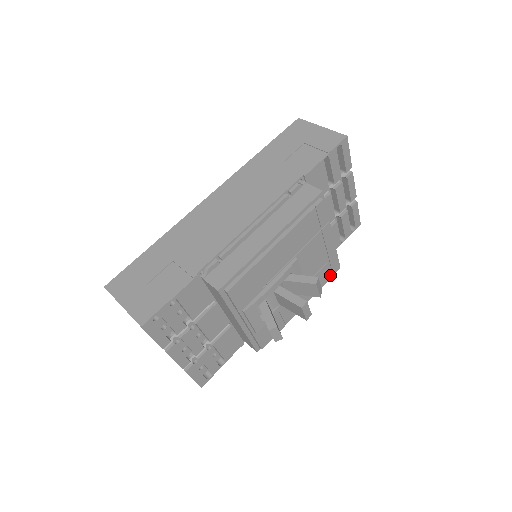
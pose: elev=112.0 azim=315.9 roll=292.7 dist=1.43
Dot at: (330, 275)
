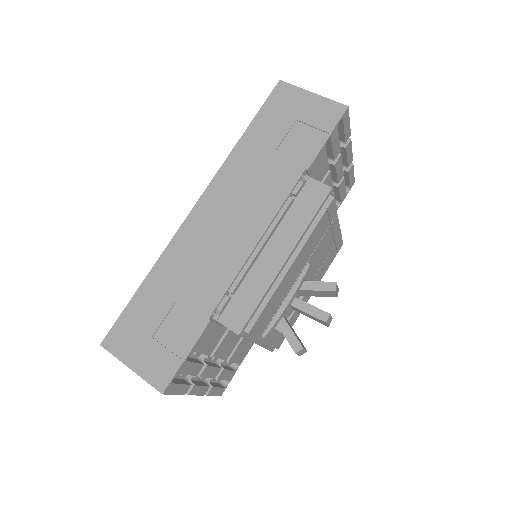
Dot at: (335, 254)
